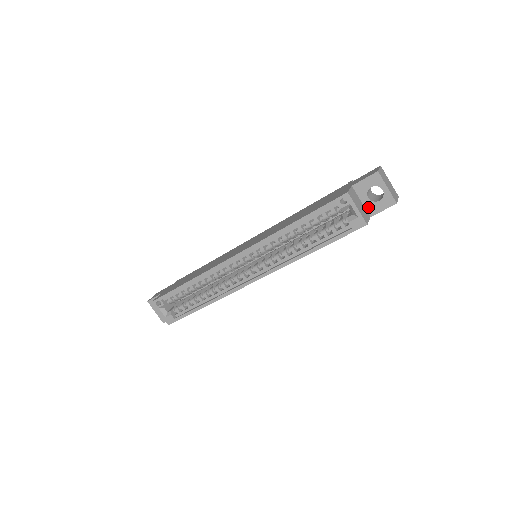
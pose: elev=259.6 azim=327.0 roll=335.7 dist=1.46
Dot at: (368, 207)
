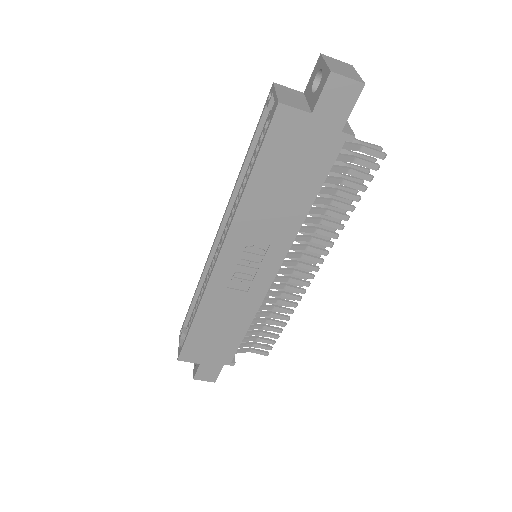
Dot at: (311, 103)
